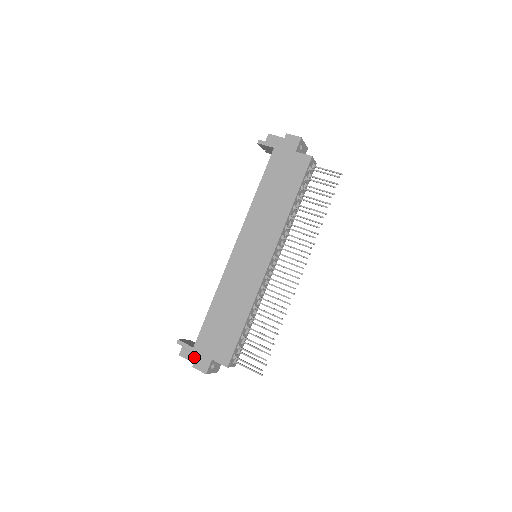
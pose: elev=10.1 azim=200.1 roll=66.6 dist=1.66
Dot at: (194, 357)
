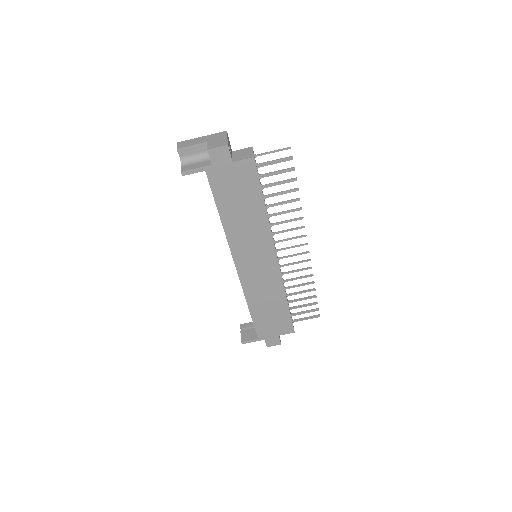
Dot at: occluded
